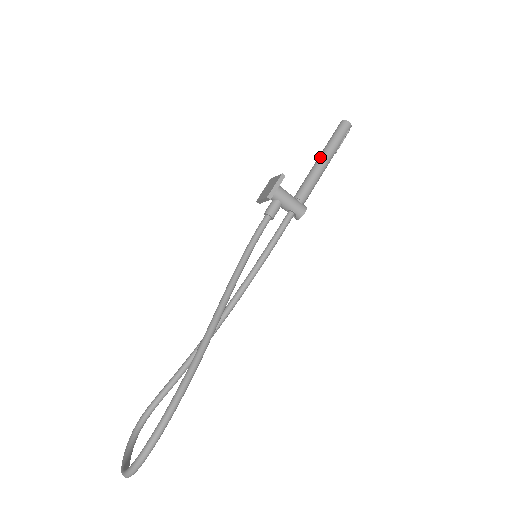
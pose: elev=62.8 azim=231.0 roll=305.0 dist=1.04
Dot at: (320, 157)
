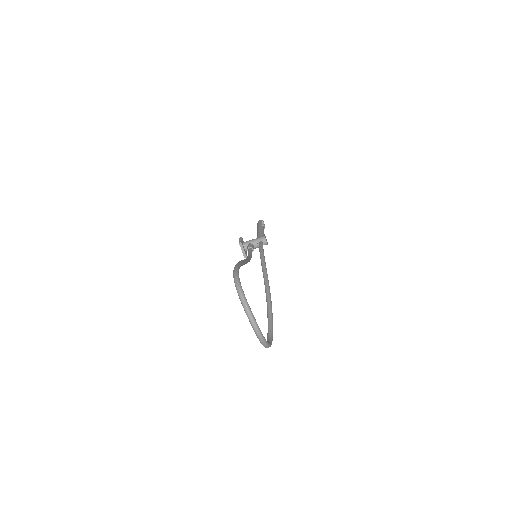
Dot at: (257, 231)
